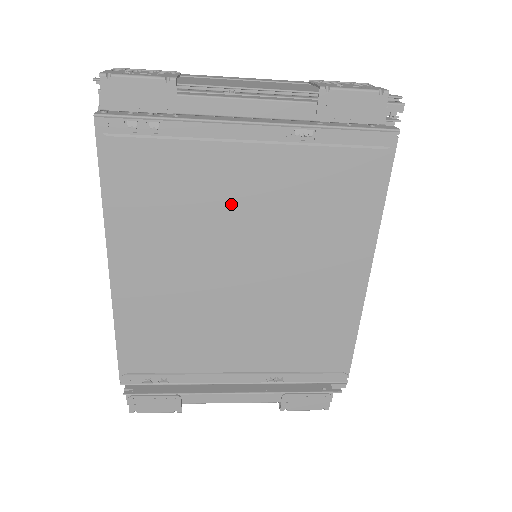
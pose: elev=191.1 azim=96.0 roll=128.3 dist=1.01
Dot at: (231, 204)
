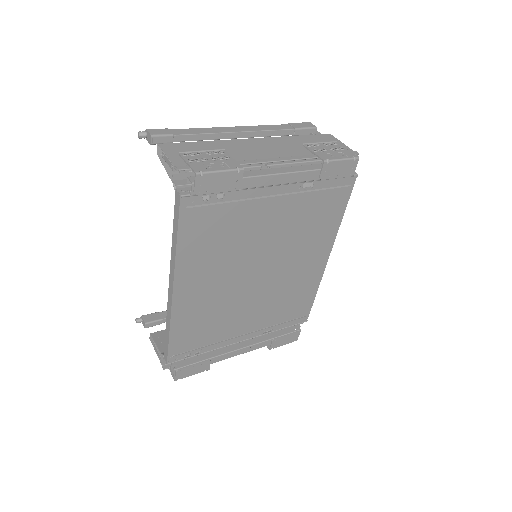
Dot at: (258, 234)
